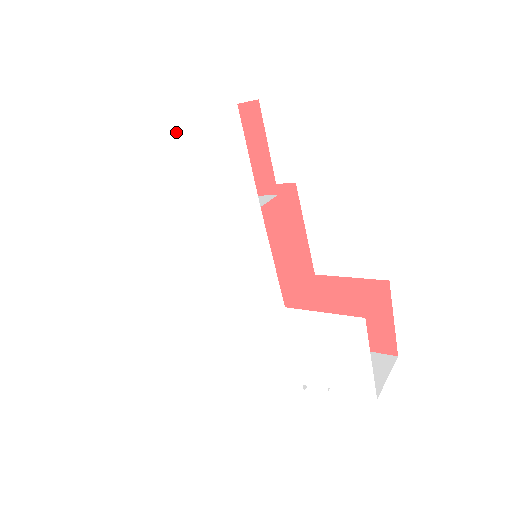
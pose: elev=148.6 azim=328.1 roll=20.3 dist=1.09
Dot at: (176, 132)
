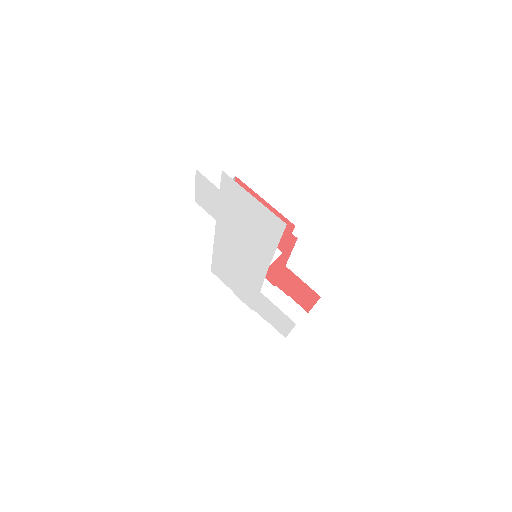
Dot at: (237, 209)
